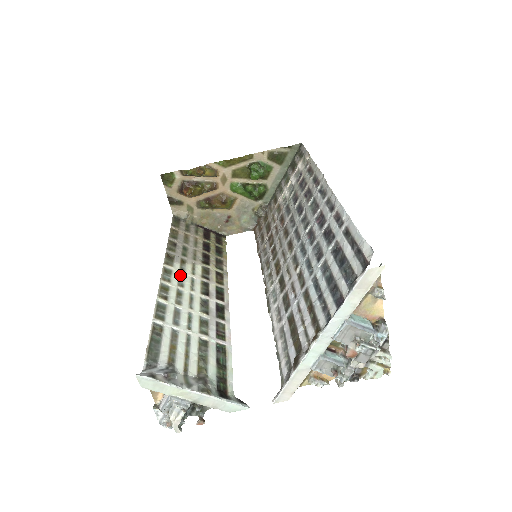
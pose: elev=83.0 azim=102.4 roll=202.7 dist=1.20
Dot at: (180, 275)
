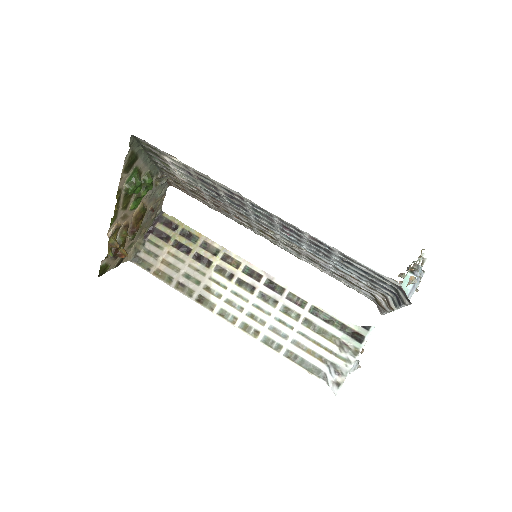
Dot at: (228, 303)
